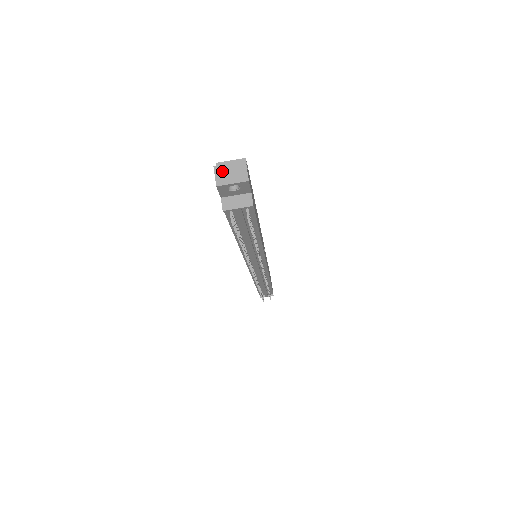
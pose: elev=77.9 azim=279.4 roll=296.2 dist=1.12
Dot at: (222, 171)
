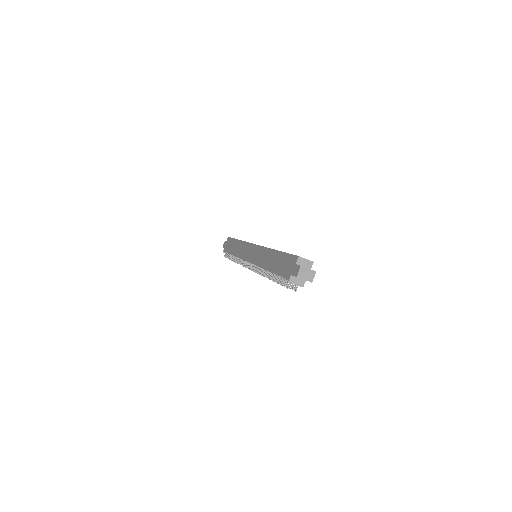
Dot at: (303, 271)
